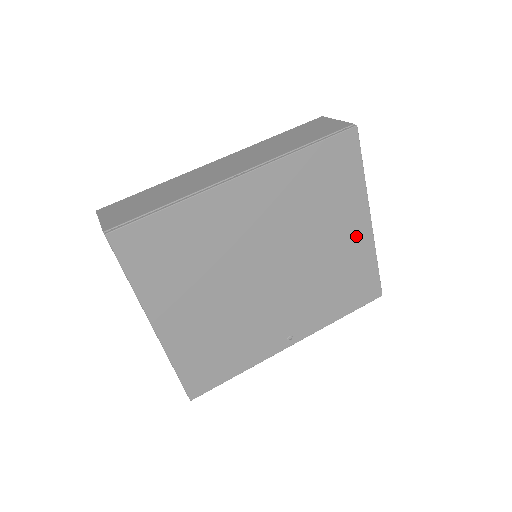
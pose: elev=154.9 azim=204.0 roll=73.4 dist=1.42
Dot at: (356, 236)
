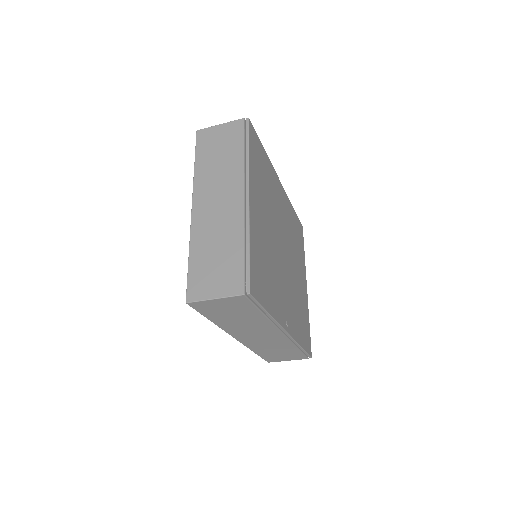
Dot at: (304, 288)
